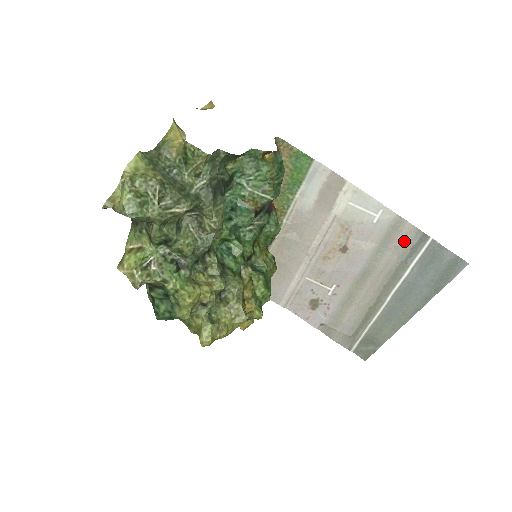
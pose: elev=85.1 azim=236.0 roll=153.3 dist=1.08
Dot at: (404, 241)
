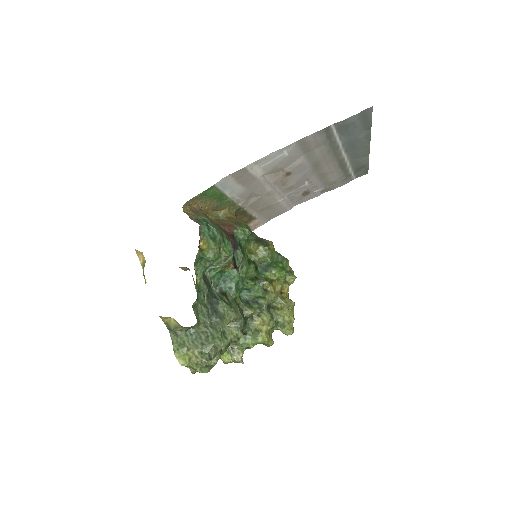
Dot at: (317, 141)
